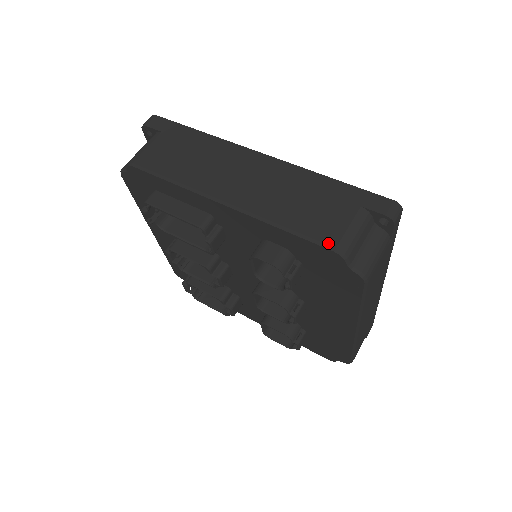
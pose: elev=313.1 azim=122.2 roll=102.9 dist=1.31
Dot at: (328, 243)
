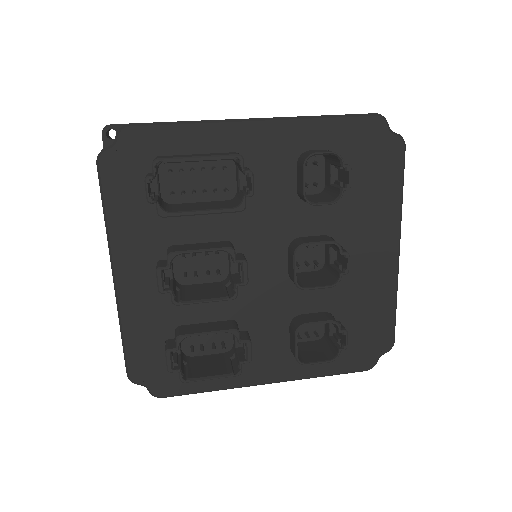
Dot at: occluded
